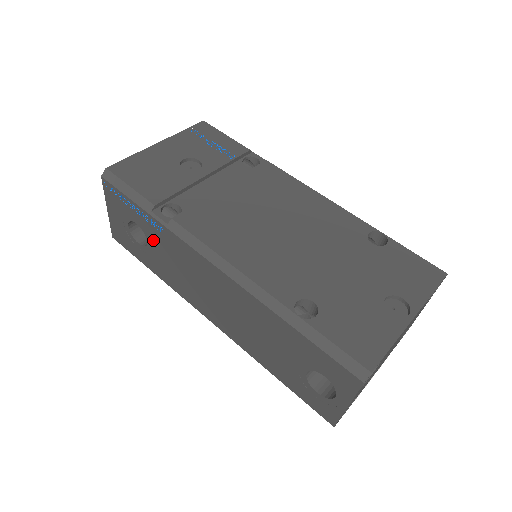
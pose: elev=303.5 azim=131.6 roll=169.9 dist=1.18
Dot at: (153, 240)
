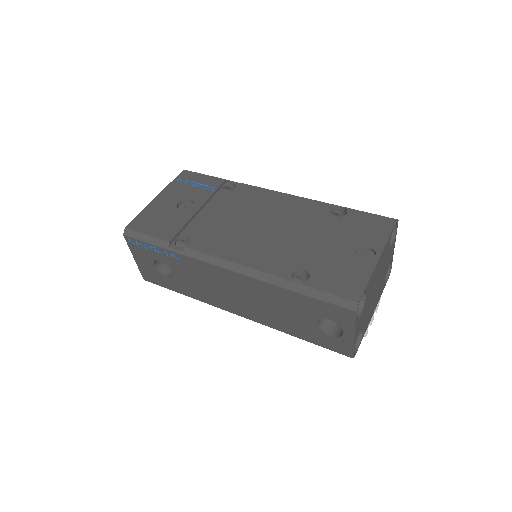
Dot at: (176, 269)
